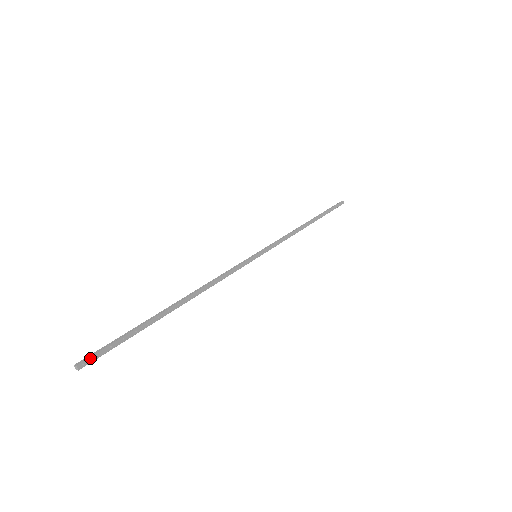
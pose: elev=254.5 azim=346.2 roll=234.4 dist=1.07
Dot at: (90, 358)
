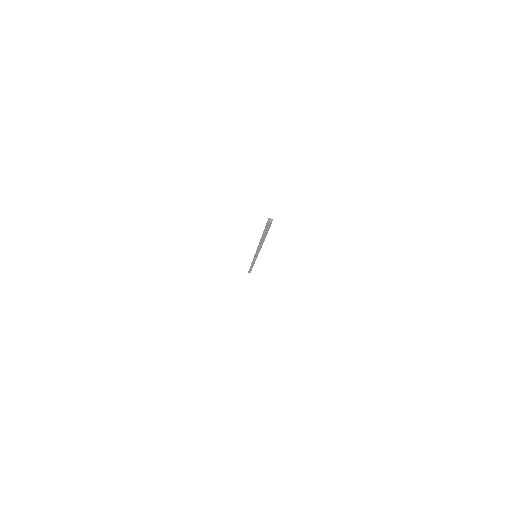
Dot at: occluded
